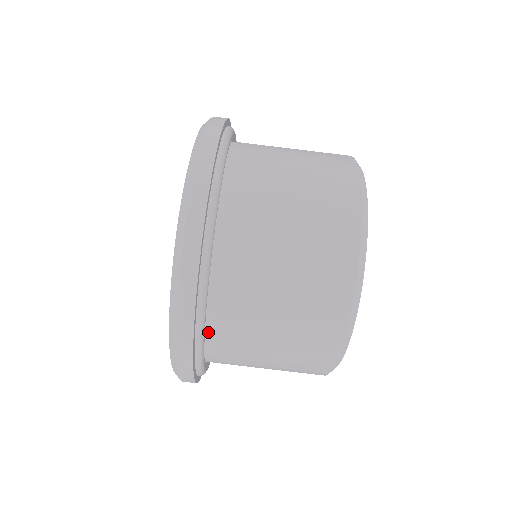
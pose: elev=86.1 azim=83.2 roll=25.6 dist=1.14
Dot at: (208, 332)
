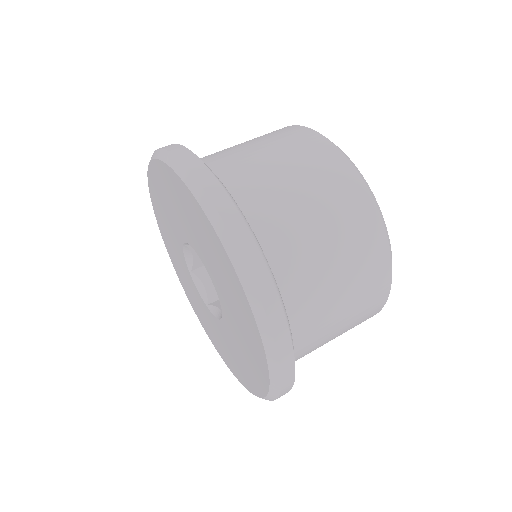
Dot at: occluded
